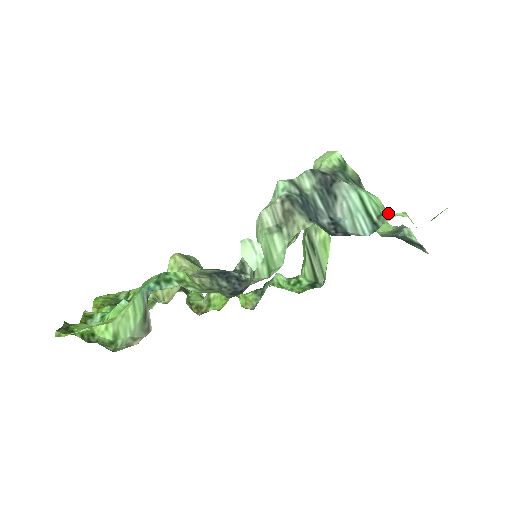
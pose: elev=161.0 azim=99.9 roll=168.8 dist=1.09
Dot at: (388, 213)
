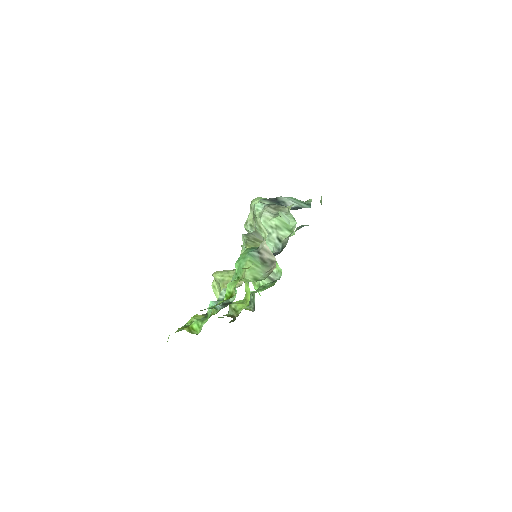
Dot at: (308, 200)
